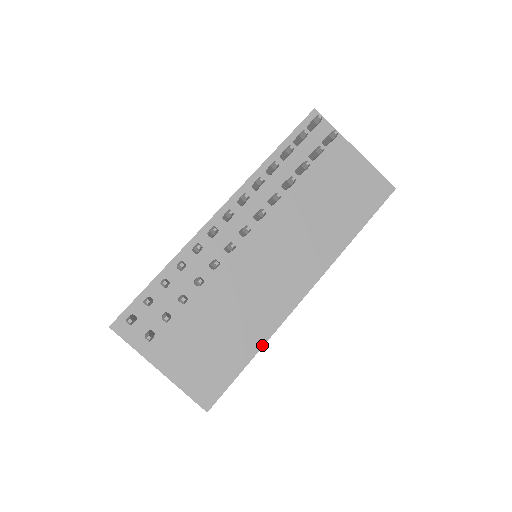
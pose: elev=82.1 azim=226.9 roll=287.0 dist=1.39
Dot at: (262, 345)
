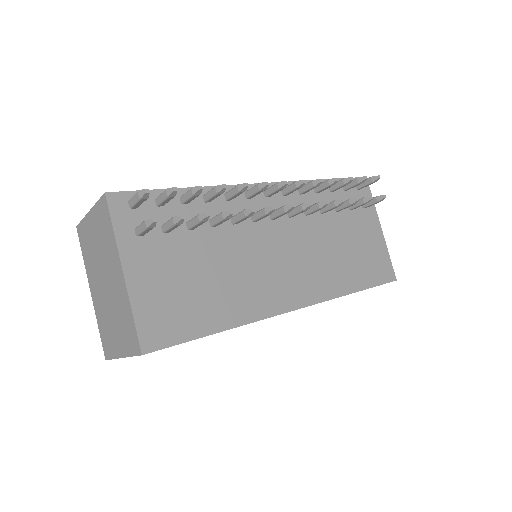
Dot at: (235, 326)
